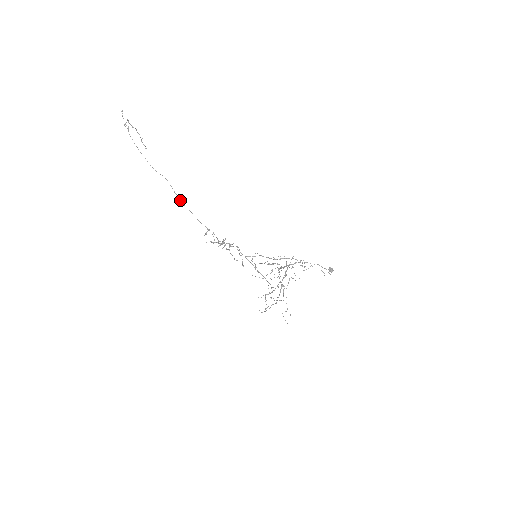
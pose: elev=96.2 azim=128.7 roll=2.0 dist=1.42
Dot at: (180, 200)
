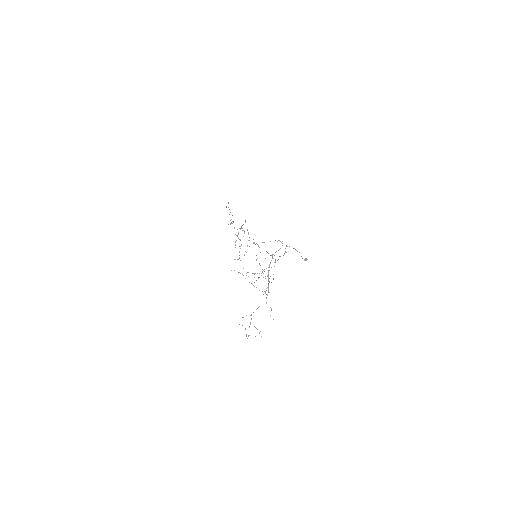
Dot at: (228, 207)
